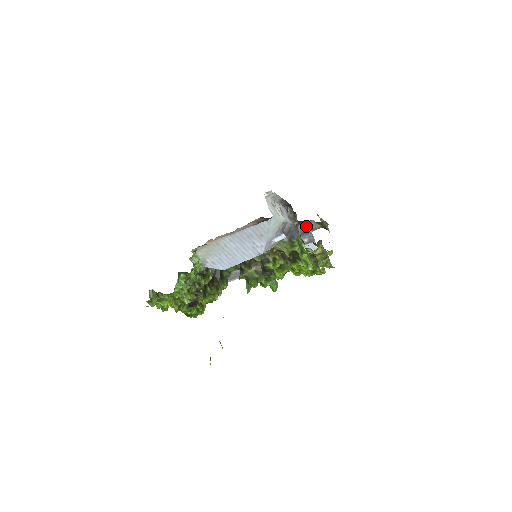
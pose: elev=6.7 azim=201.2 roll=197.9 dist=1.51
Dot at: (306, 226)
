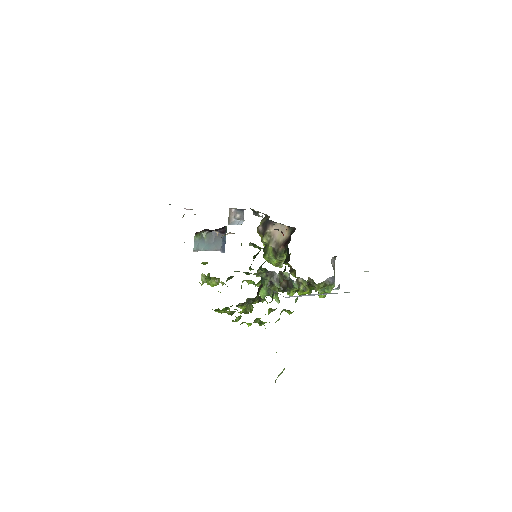
Dot at: occluded
